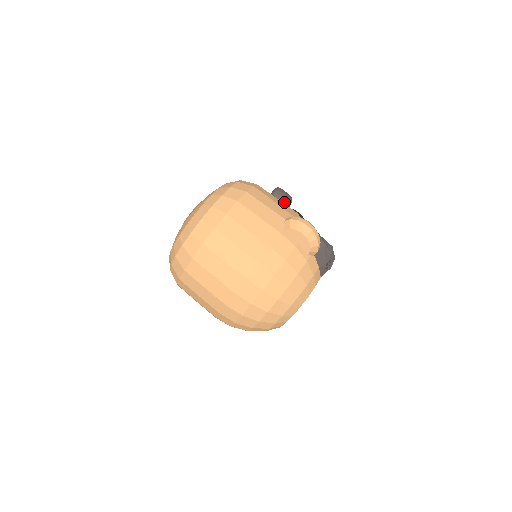
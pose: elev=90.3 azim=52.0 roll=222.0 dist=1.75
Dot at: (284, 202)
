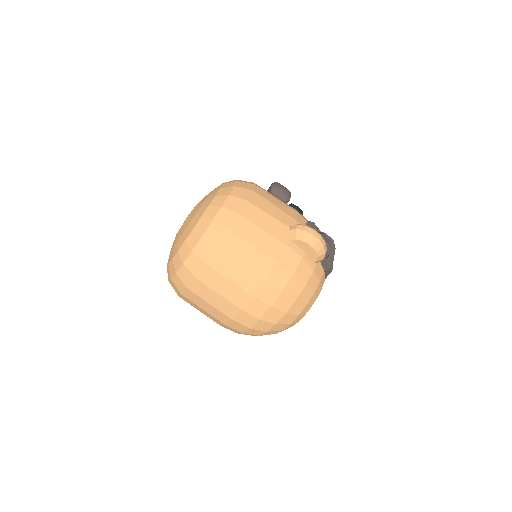
Dot at: (283, 200)
